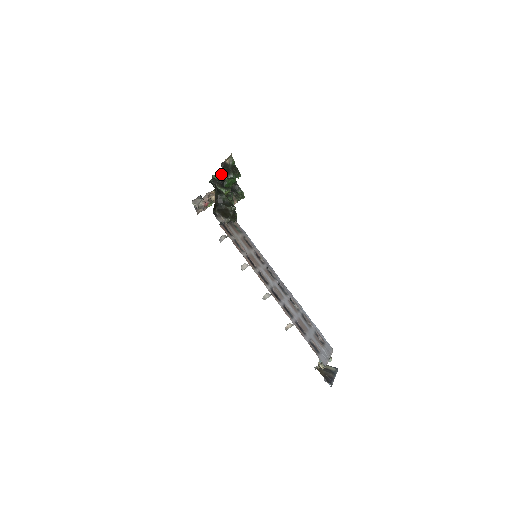
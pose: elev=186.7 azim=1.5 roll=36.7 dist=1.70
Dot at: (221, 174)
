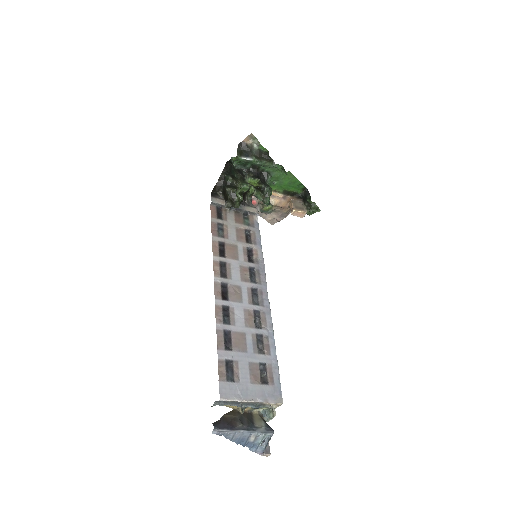
Dot at: occluded
